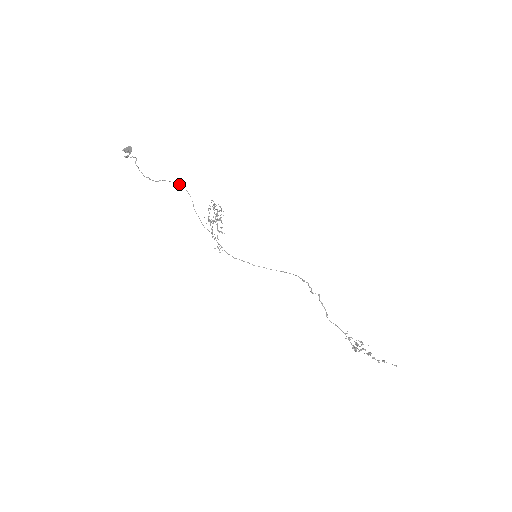
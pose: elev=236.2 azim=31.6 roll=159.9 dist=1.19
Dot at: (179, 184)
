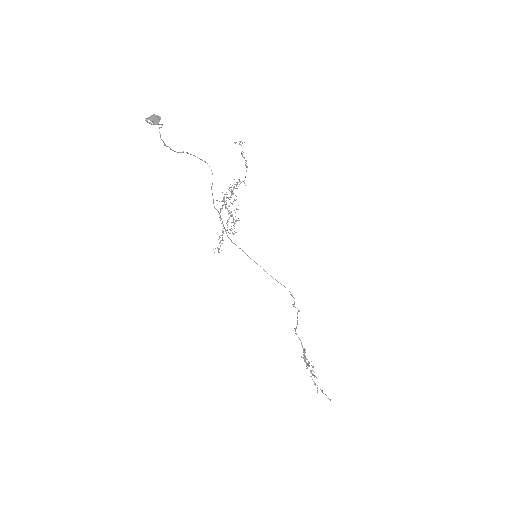
Dot at: (205, 162)
